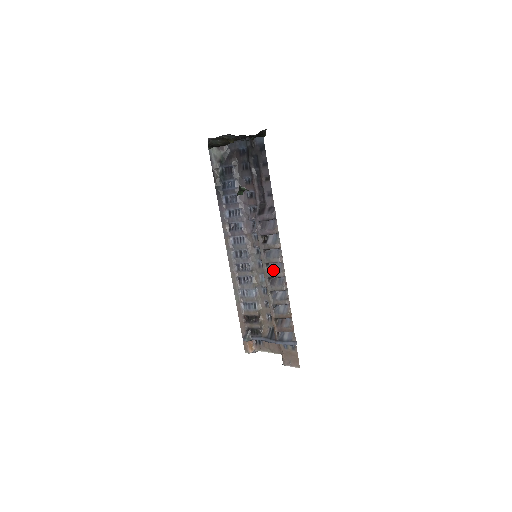
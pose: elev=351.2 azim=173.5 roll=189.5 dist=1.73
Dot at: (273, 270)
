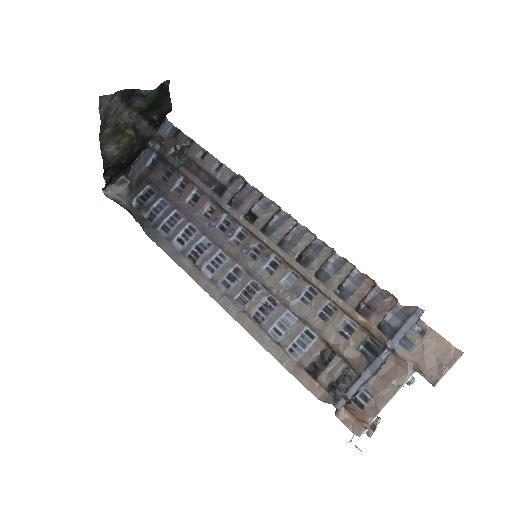
Dot at: (294, 243)
